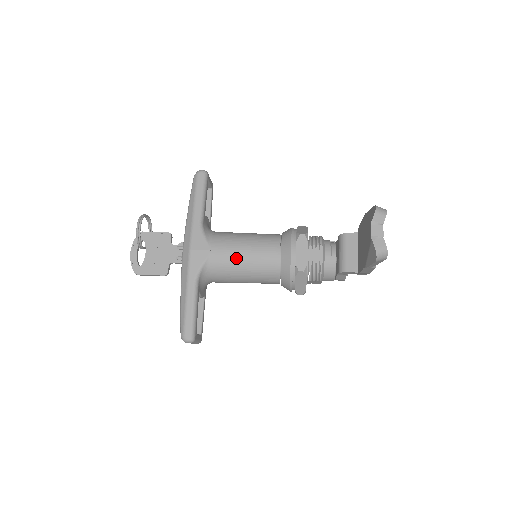
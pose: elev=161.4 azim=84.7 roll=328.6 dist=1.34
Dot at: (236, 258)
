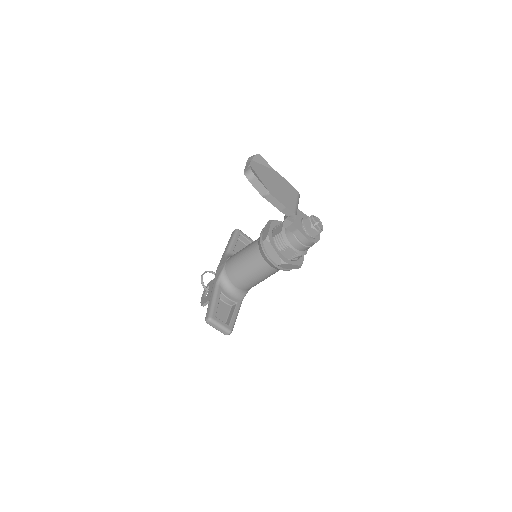
Dot at: (237, 258)
